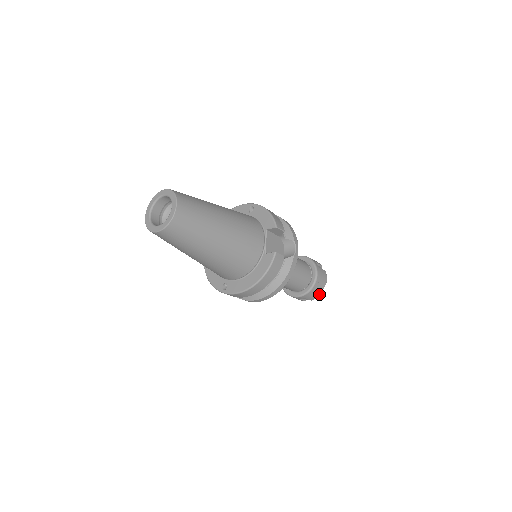
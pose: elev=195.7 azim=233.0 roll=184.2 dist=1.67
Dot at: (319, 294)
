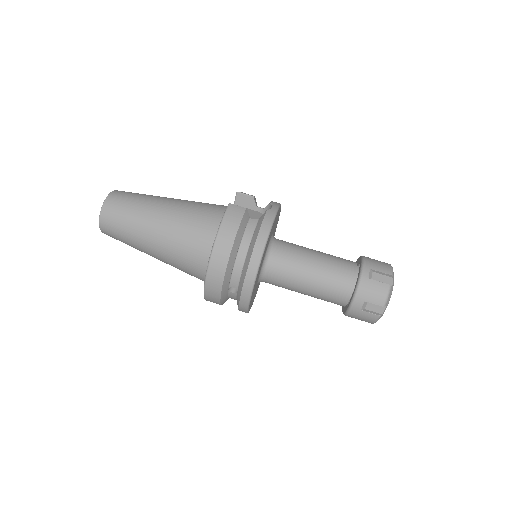
Dot at: (385, 289)
